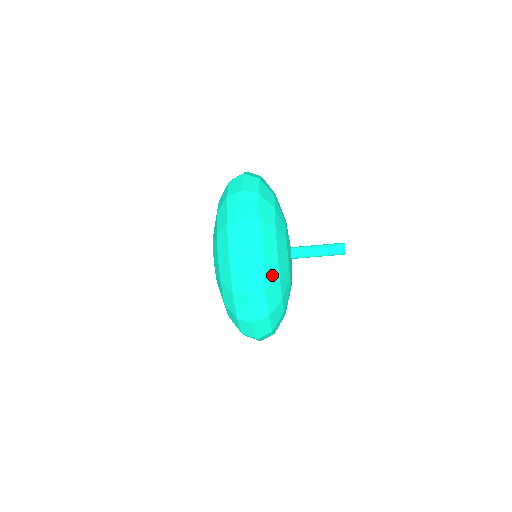
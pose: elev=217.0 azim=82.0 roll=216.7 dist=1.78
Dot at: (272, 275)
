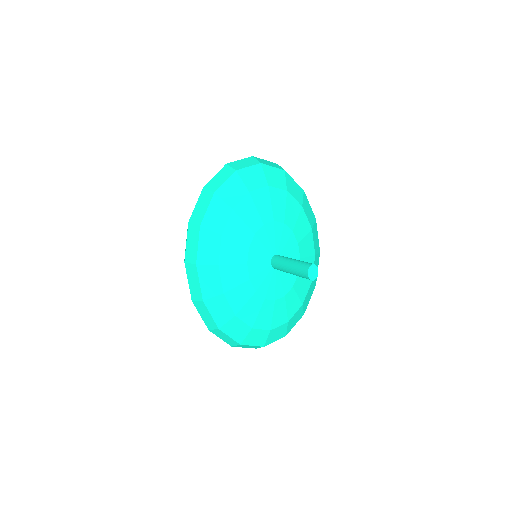
Dot at: (212, 287)
